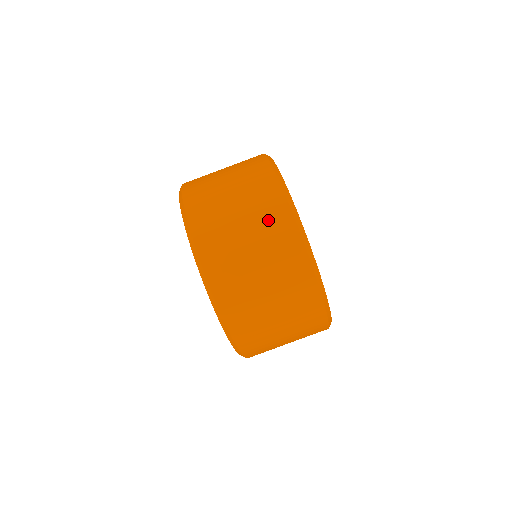
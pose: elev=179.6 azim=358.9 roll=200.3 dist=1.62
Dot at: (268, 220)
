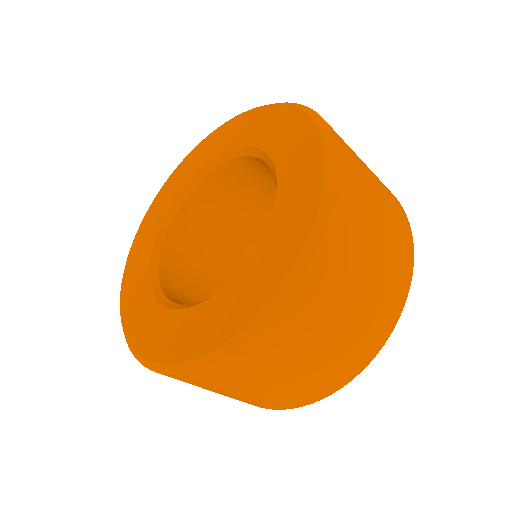
Dot at: (395, 210)
